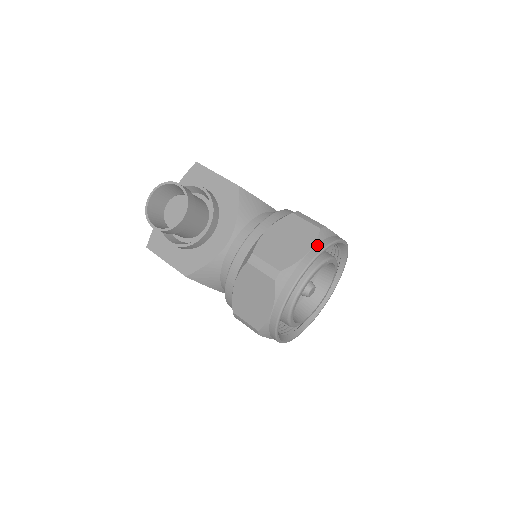
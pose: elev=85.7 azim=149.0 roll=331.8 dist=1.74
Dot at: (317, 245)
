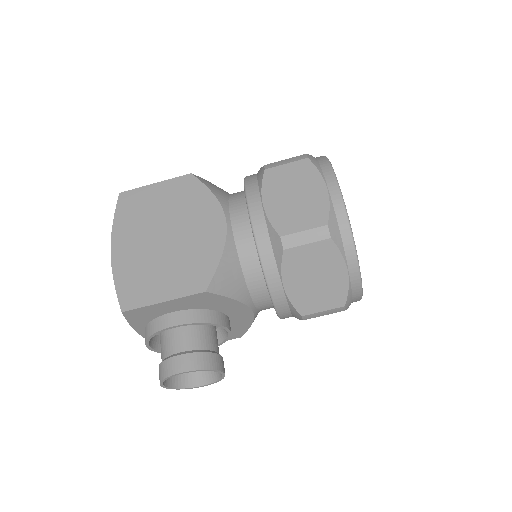
Dot at: (346, 254)
